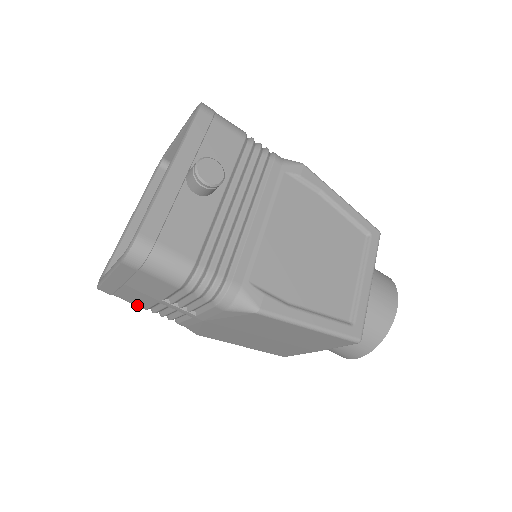
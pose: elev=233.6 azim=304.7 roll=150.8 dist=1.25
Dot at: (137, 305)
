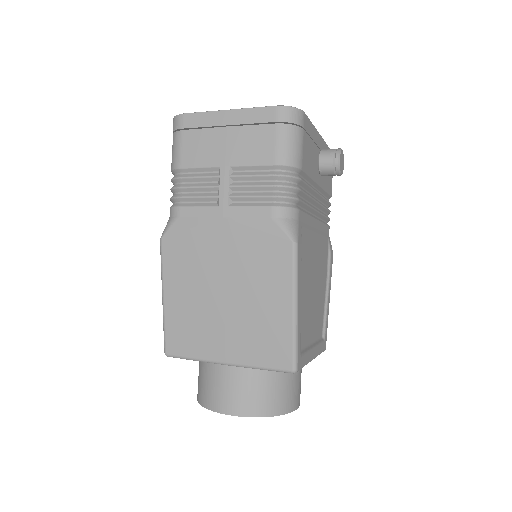
Dot at: (182, 157)
